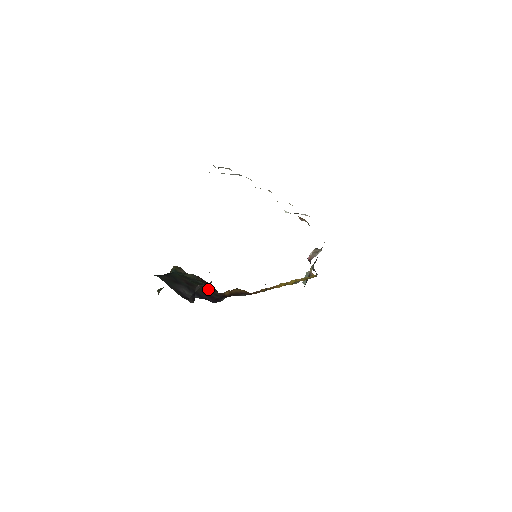
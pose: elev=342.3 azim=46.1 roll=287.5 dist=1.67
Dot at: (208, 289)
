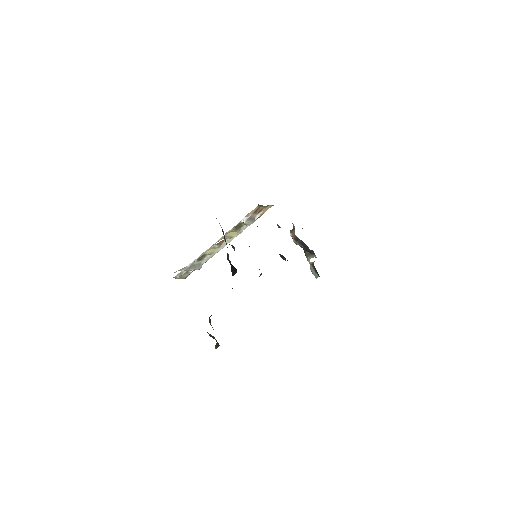
Dot at: occluded
